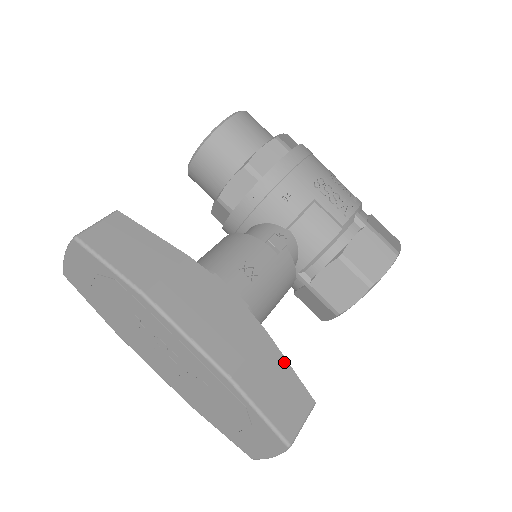
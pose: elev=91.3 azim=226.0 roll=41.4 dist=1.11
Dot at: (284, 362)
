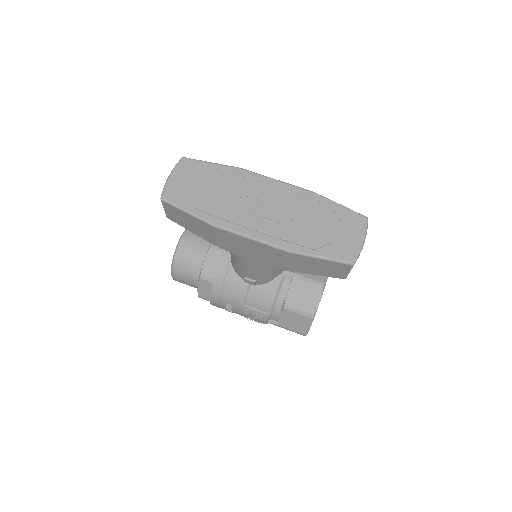
Dot at: occluded
